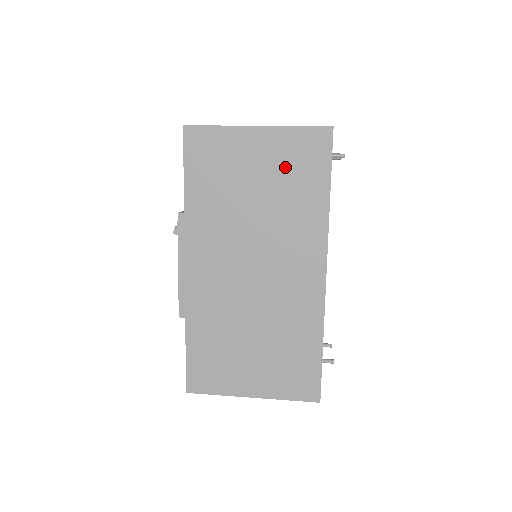
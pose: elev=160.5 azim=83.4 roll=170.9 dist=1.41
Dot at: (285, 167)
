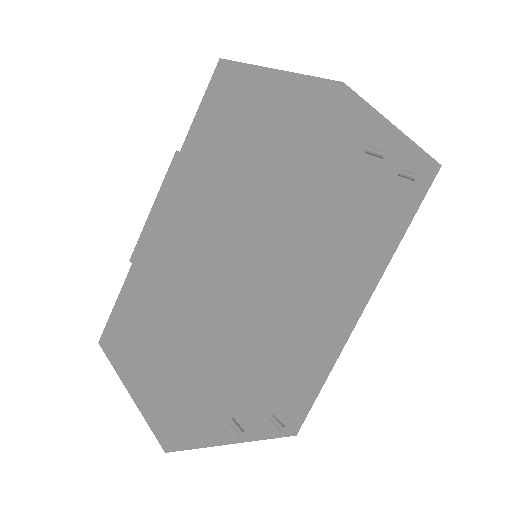
Dot at: (273, 125)
